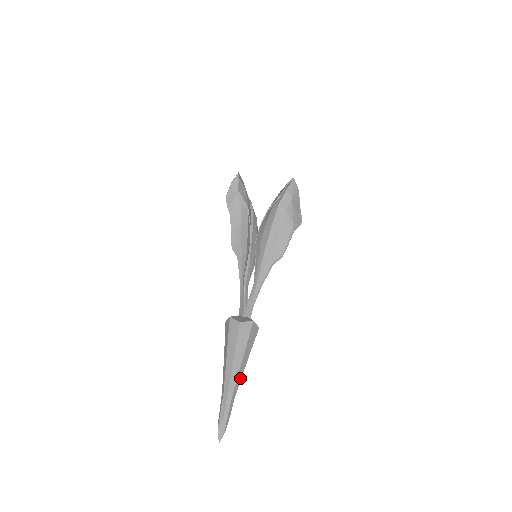
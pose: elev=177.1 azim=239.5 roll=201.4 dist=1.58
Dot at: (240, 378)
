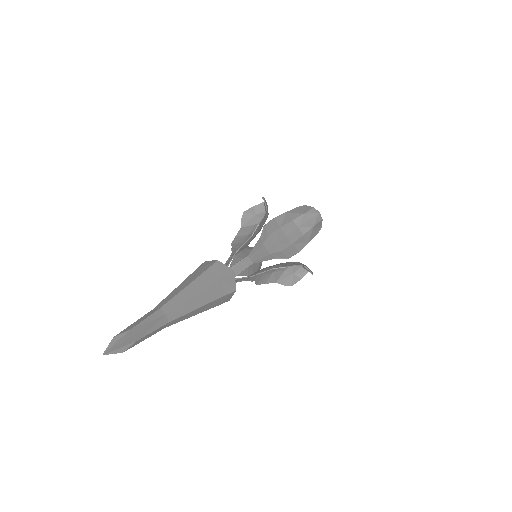
Dot at: (185, 311)
